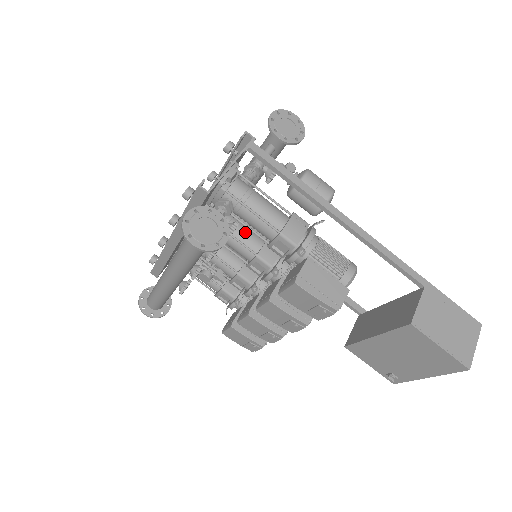
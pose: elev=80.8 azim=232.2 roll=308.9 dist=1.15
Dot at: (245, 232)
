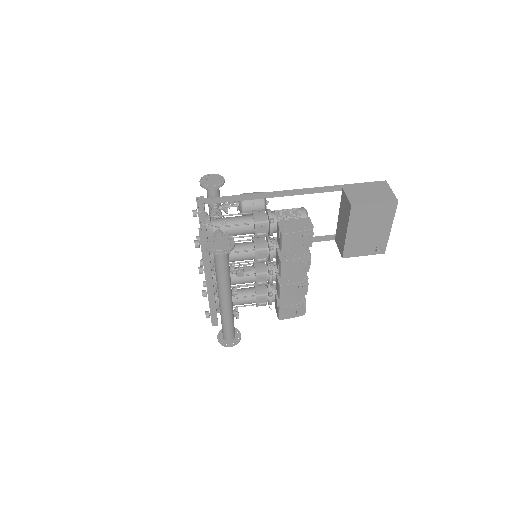
Dot at: (239, 245)
